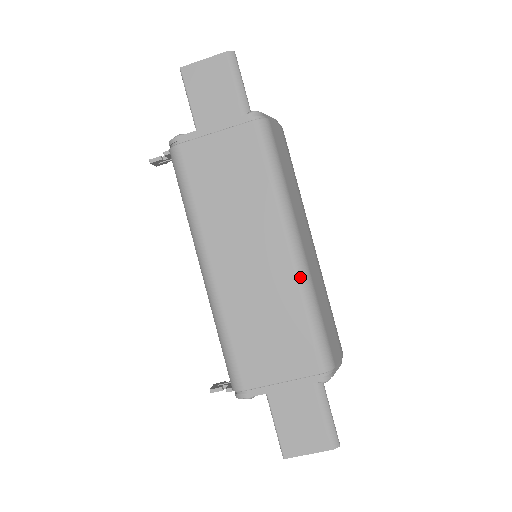
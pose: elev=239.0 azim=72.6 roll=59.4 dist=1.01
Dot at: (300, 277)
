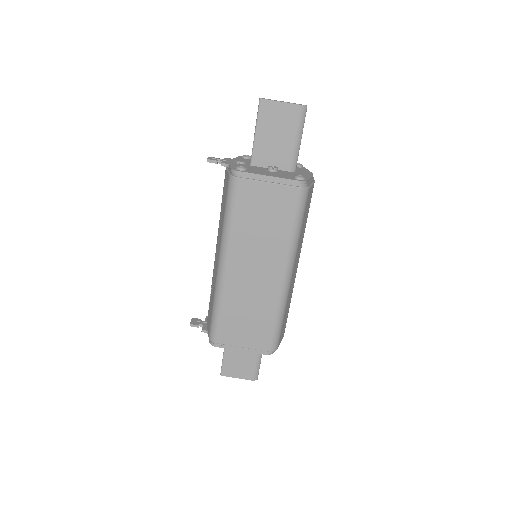
Dot at: (282, 296)
